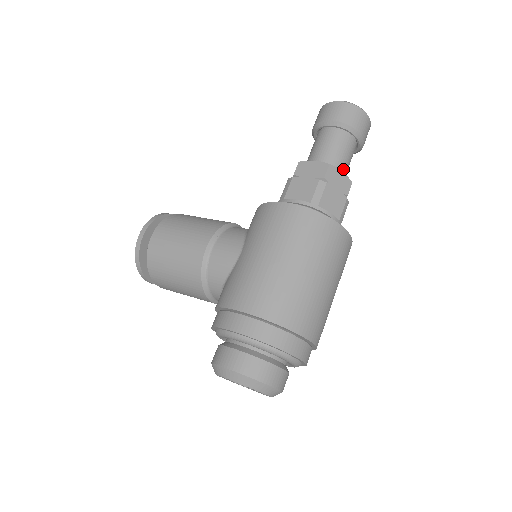
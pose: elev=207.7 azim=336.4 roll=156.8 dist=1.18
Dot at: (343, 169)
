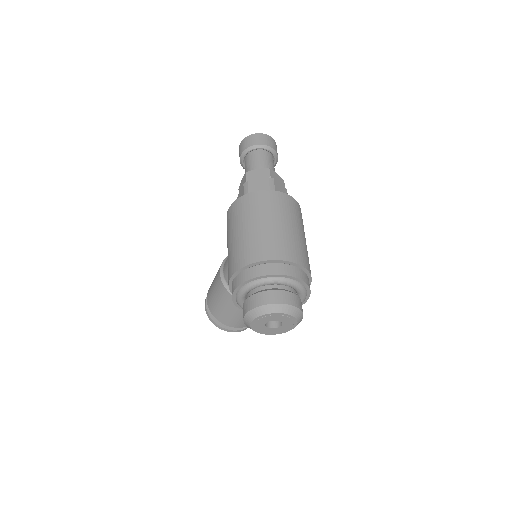
Dot at: occluded
